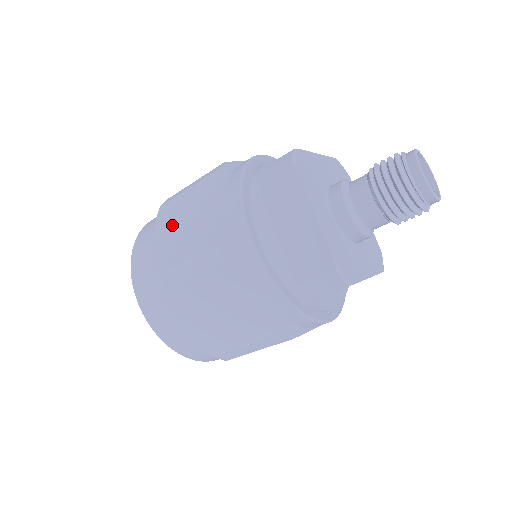
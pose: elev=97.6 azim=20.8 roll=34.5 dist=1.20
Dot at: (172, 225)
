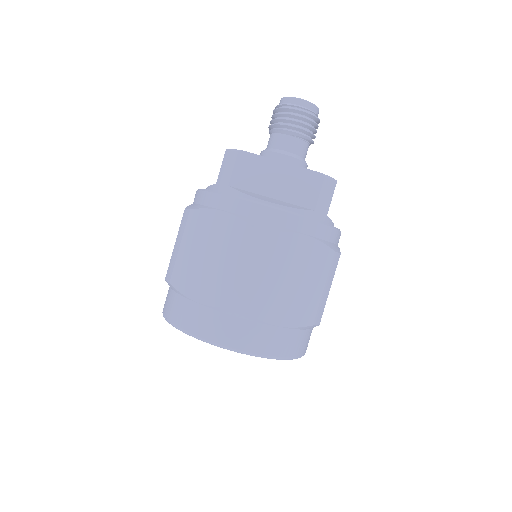
Dot at: (198, 272)
